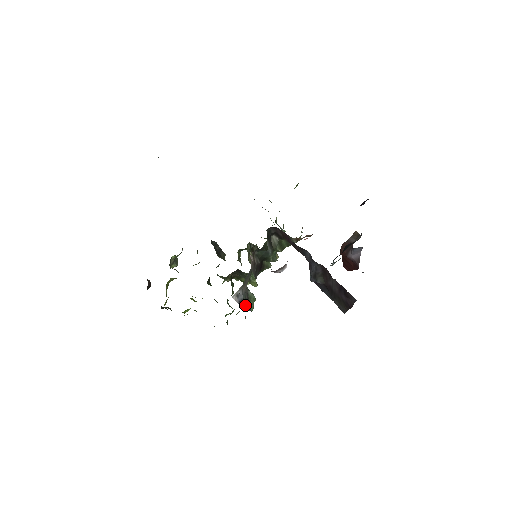
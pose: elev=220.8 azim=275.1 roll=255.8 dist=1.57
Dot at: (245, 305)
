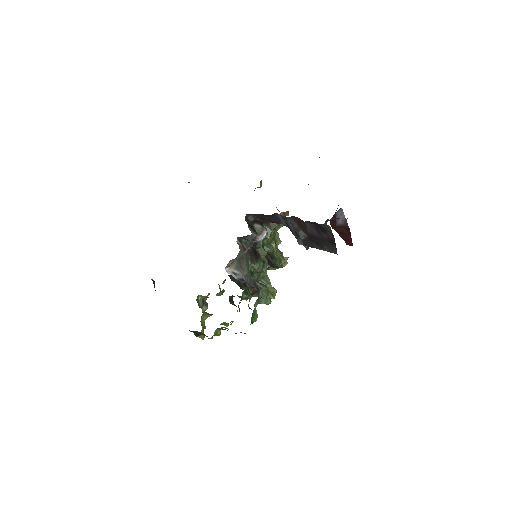
Dot at: occluded
